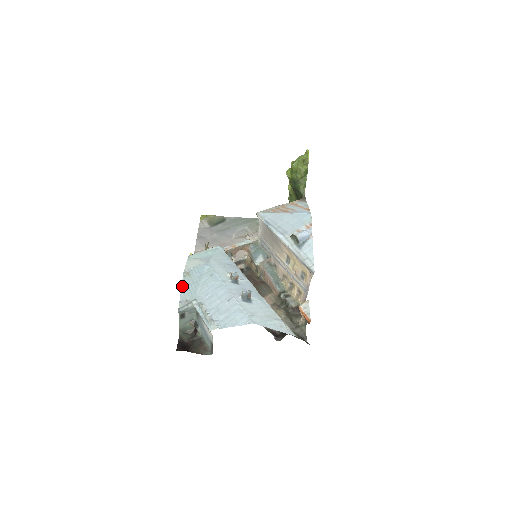
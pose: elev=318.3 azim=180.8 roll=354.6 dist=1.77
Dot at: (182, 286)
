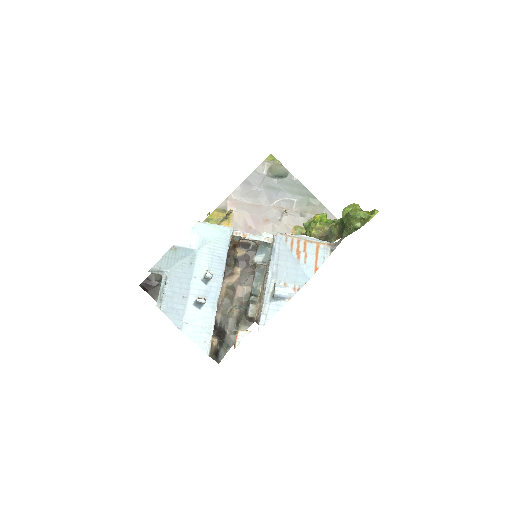
Dot at: (164, 256)
